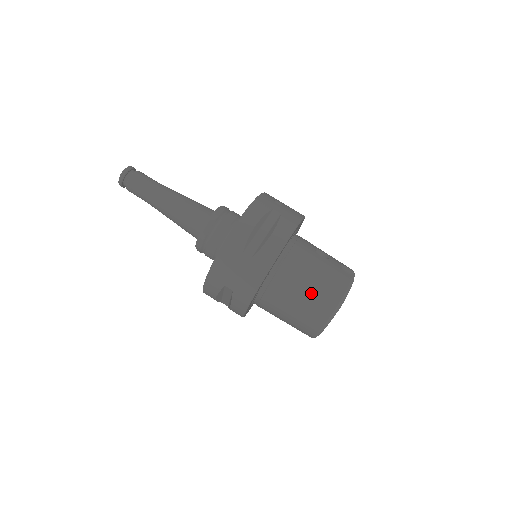
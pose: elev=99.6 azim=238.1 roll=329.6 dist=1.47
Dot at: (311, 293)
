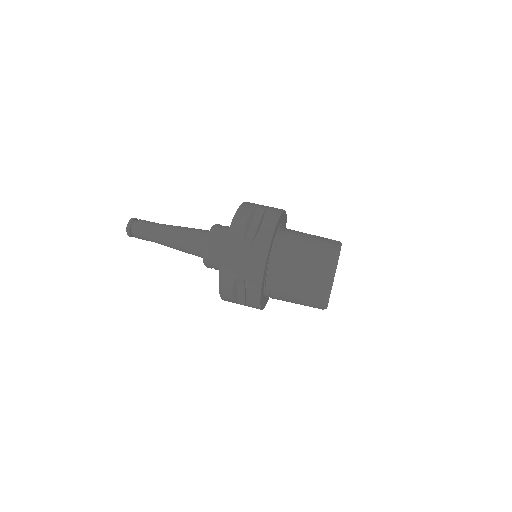
Dot at: (309, 261)
